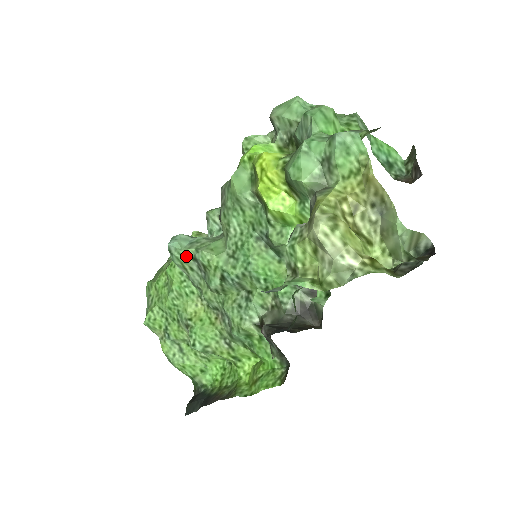
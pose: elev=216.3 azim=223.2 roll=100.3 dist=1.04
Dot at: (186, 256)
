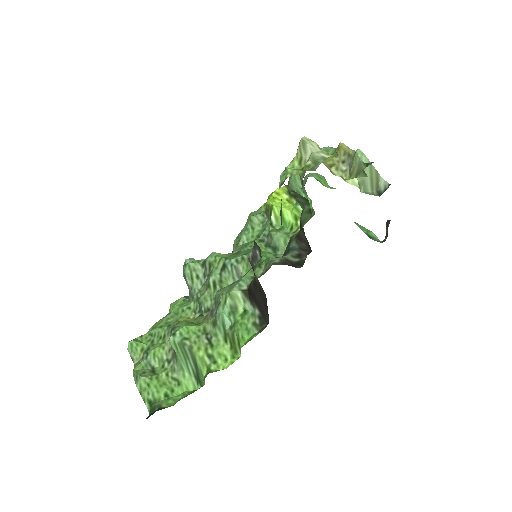
Dot at: (197, 263)
